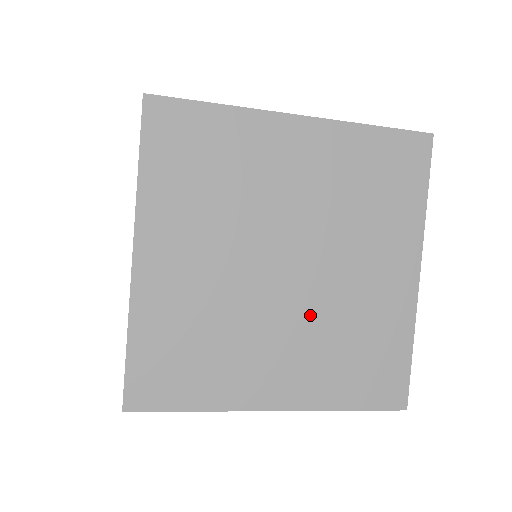
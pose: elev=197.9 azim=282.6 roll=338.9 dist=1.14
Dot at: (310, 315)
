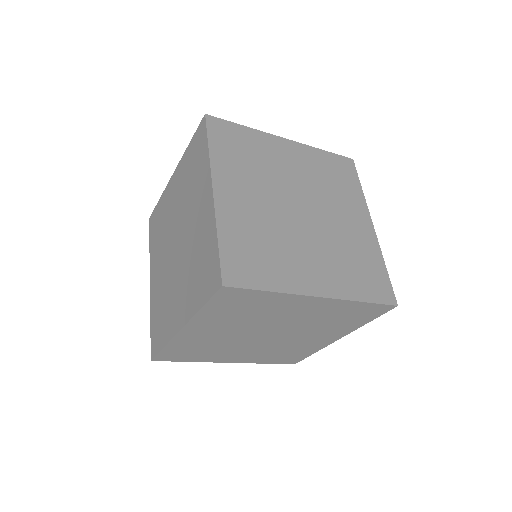
Dot at: (323, 239)
